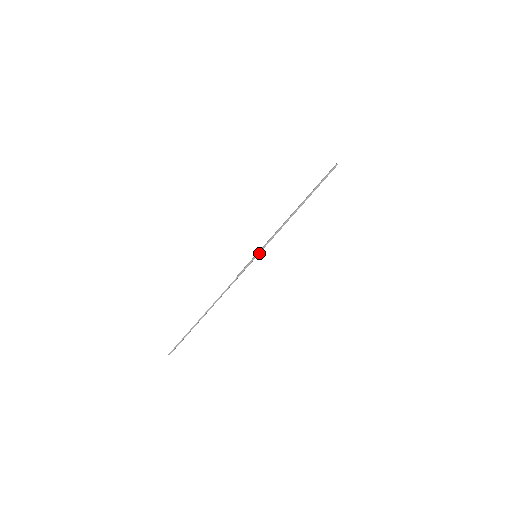
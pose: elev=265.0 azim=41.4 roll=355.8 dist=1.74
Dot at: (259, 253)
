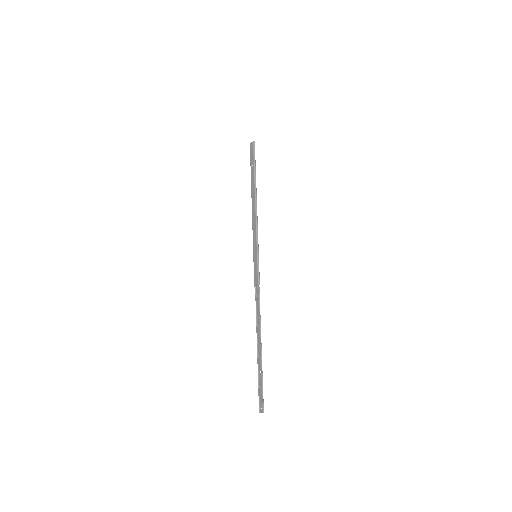
Dot at: (258, 251)
